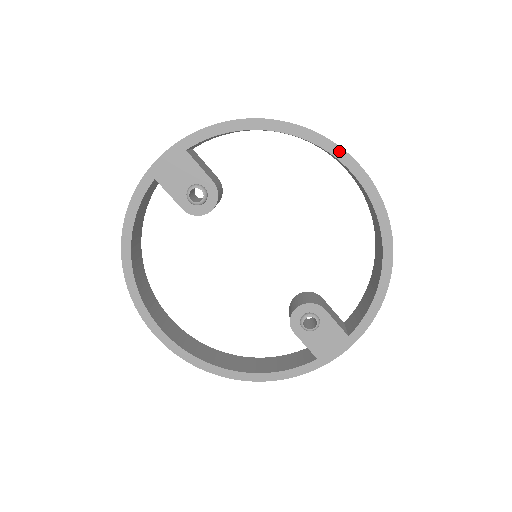
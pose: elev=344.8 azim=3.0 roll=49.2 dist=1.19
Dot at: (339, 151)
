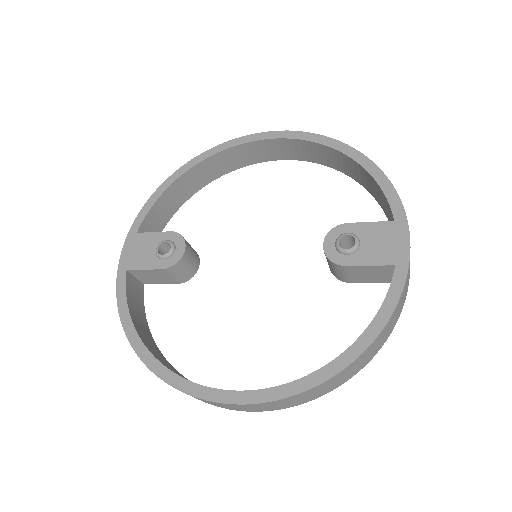
Dot at: (239, 140)
